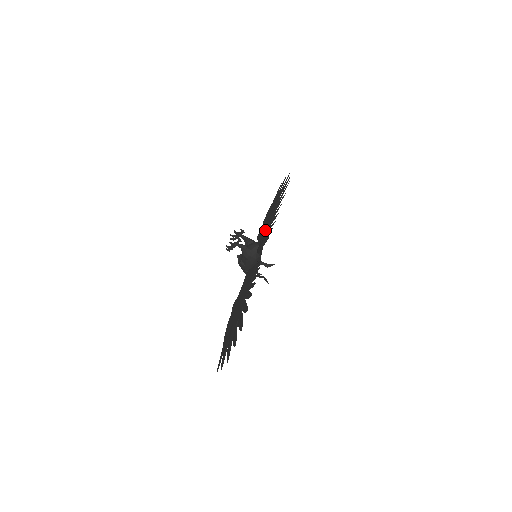
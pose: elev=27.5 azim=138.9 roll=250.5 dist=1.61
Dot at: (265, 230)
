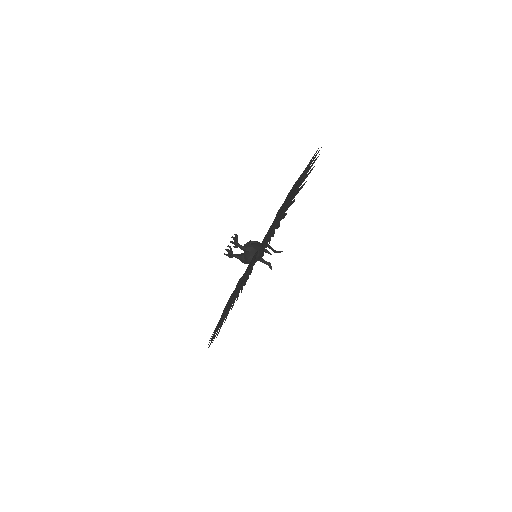
Dot at: (274, 225)
